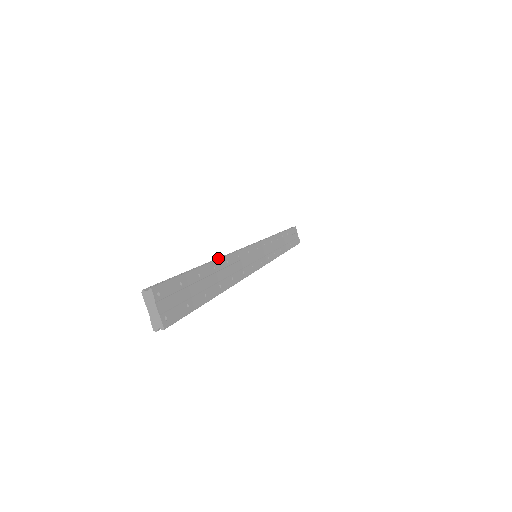
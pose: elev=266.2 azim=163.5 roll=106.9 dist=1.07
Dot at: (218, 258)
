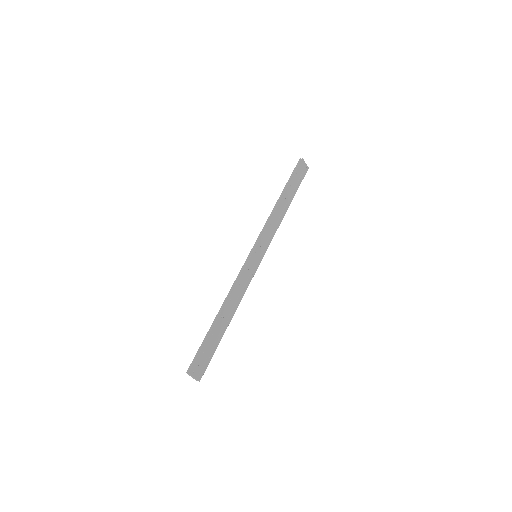
Dot at: (225, 300)
